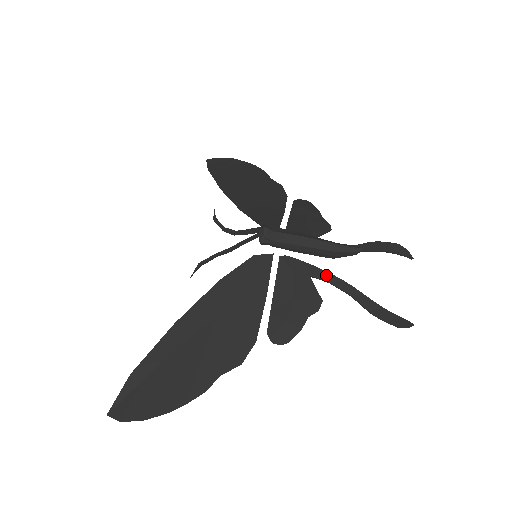
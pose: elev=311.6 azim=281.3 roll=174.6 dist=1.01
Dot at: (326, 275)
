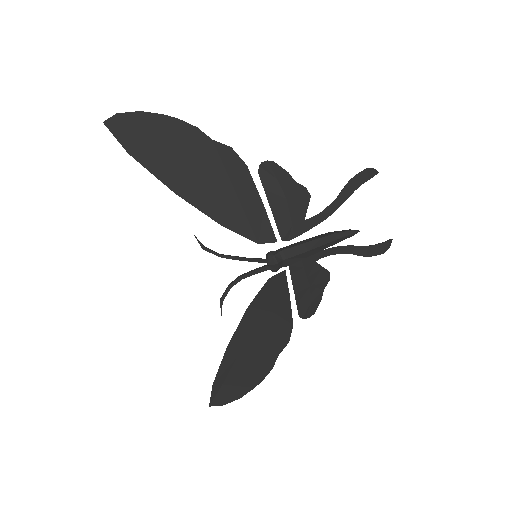
Dot at: (326, 252)
